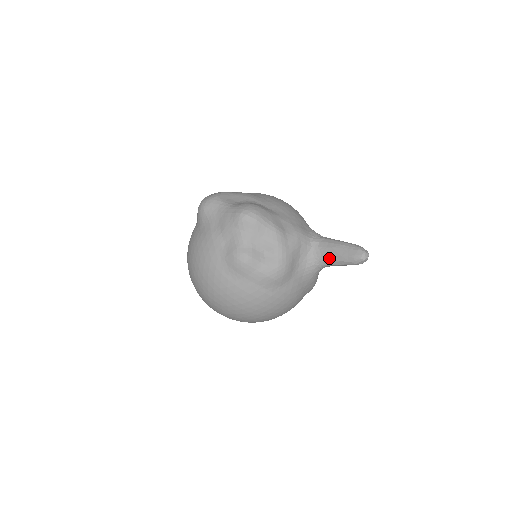
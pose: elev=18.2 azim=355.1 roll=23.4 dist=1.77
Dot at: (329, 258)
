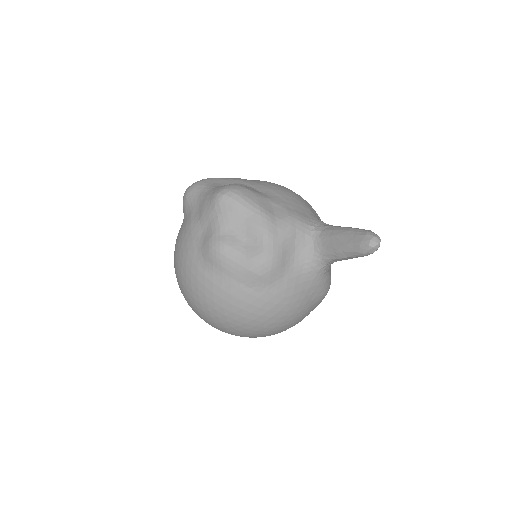
Dot at: (332, 249)
